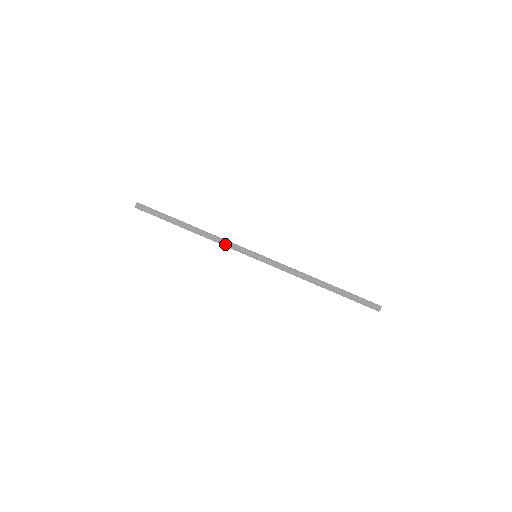
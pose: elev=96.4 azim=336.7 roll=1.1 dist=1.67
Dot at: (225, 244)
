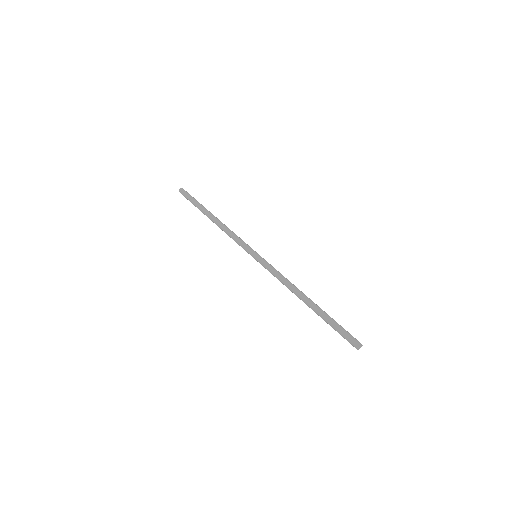
Dot at: (234, 237)
